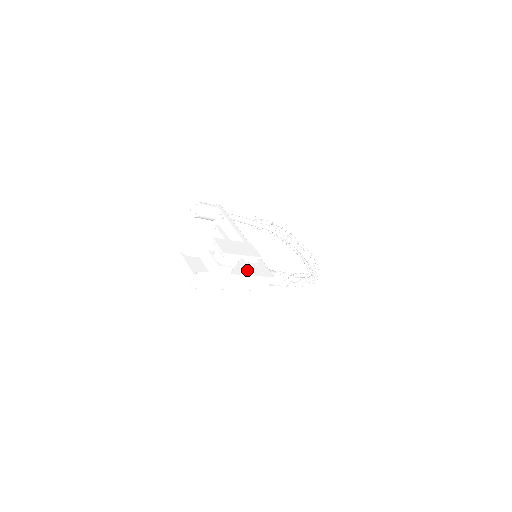
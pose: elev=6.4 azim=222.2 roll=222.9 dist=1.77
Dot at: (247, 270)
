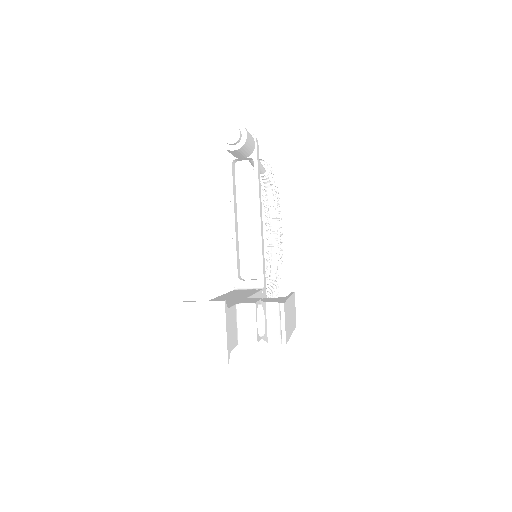
Dot at: occluded
